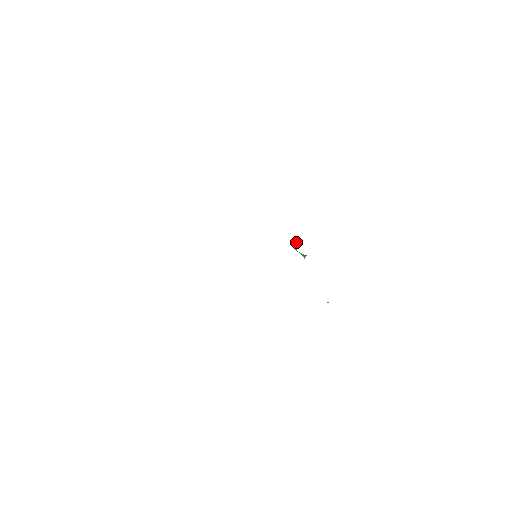
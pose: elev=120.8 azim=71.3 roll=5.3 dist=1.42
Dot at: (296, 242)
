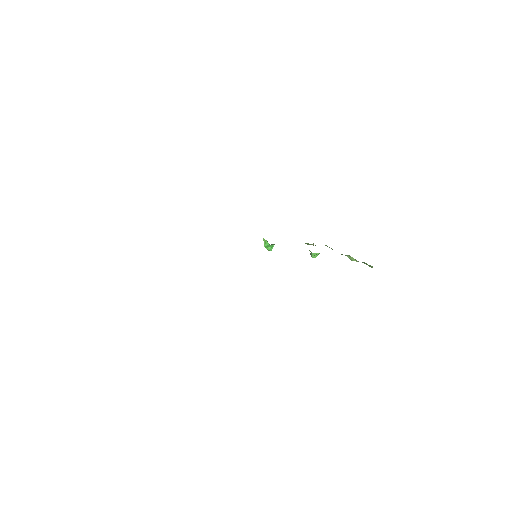
Dot at: (263, 239)
